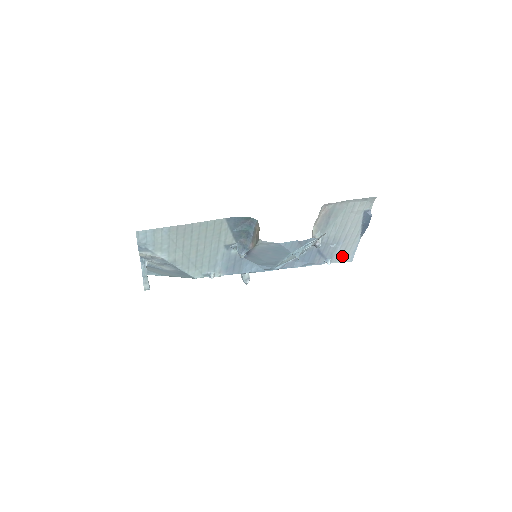
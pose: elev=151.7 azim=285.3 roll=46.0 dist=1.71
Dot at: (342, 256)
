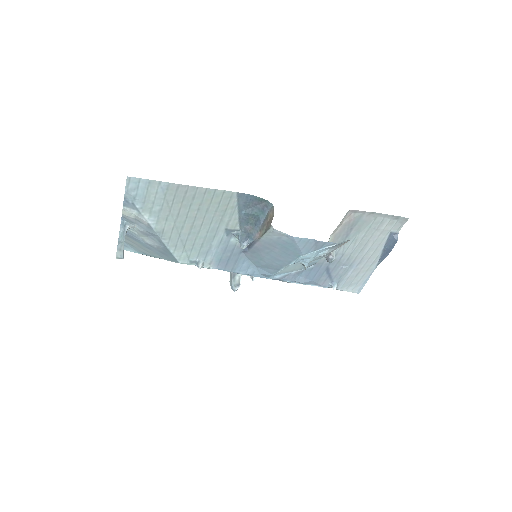
Dot at: (350, 283)
